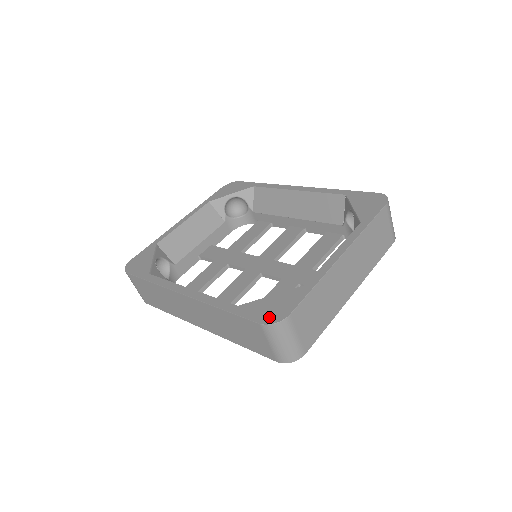
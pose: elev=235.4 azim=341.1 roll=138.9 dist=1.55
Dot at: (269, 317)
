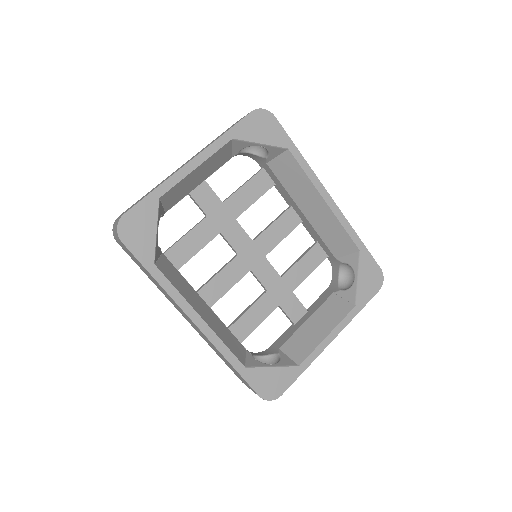
Dot at: (267, 393)
